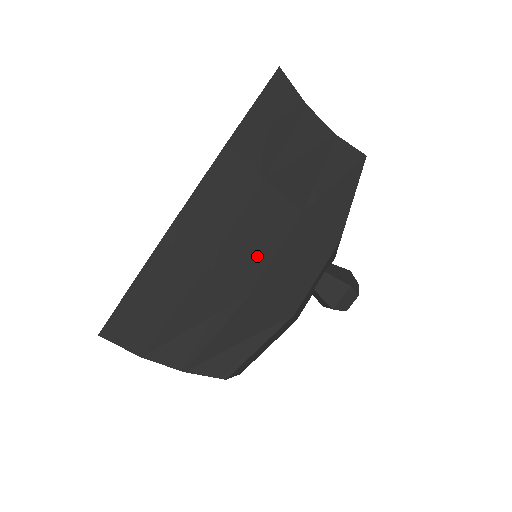
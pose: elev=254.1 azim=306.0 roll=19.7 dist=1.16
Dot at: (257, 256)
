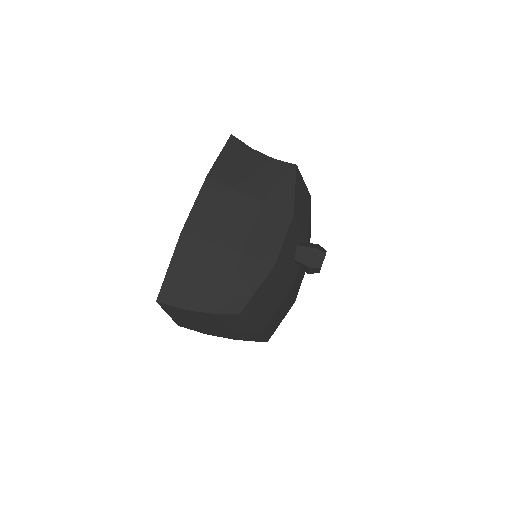
Dot at: (240, 232)
